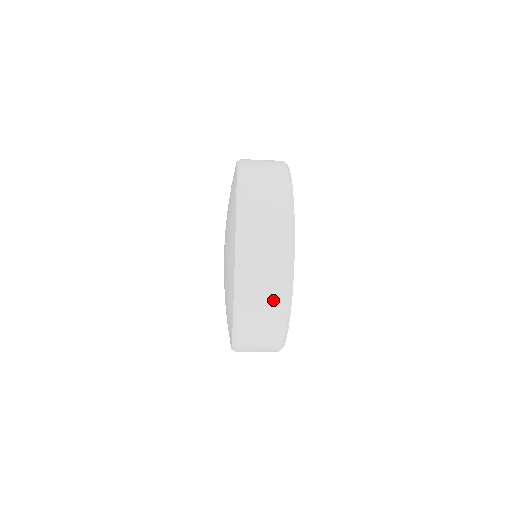
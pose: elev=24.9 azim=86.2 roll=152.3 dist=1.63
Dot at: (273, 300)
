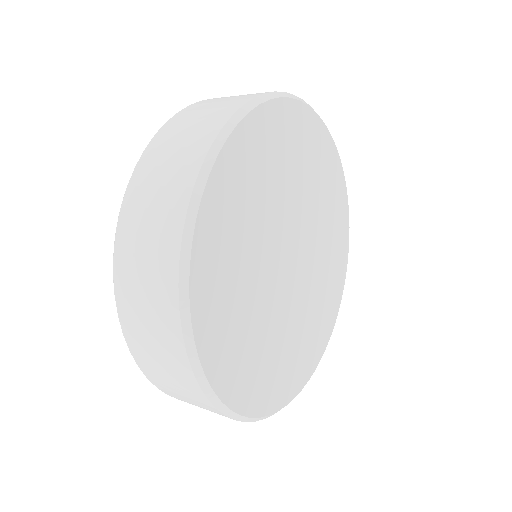
Dot at: (157, 296)
